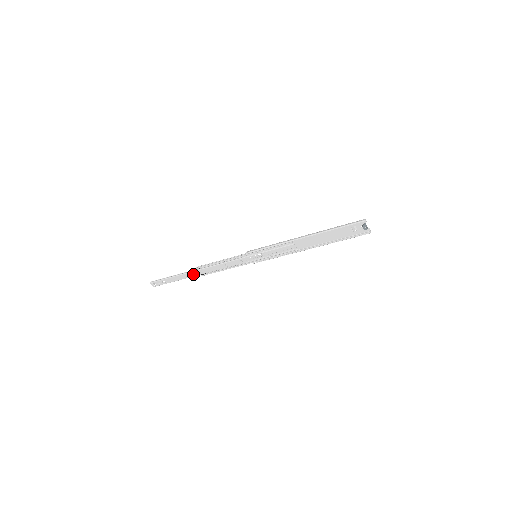
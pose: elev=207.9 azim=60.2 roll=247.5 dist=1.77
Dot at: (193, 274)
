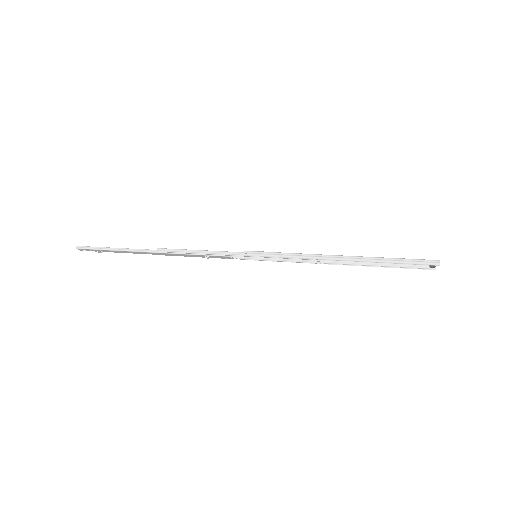
Dot at: (150, 253)
